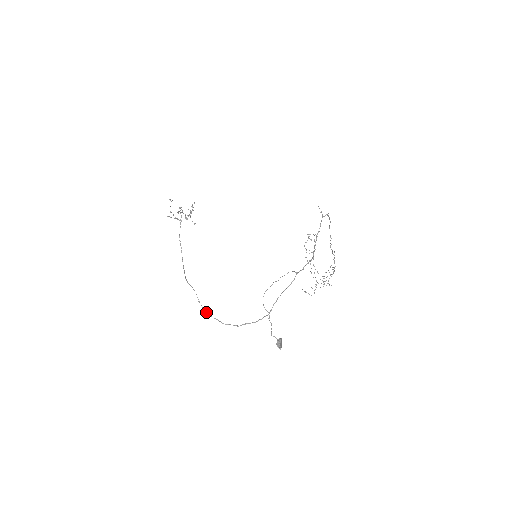
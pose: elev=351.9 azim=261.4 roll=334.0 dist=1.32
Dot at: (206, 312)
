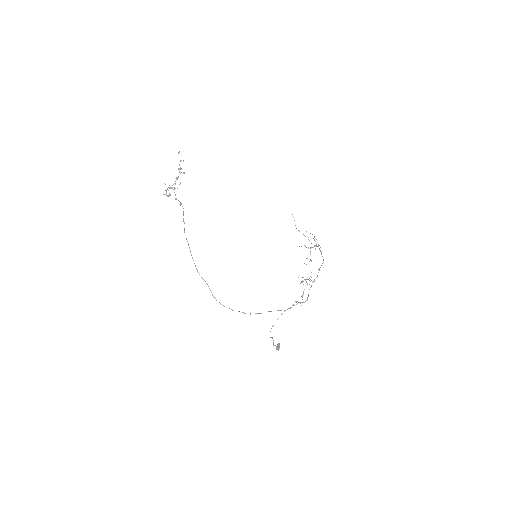
Dot at: occluded
